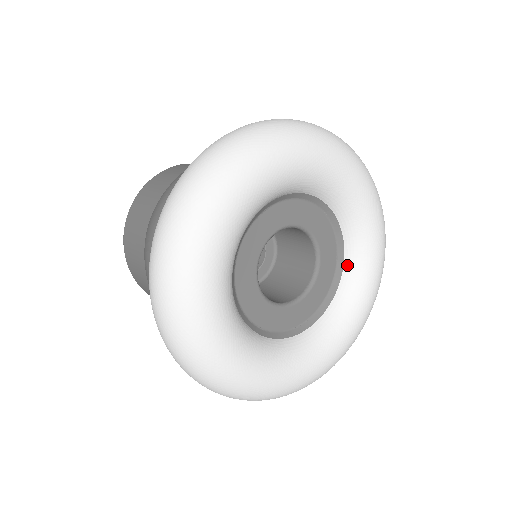
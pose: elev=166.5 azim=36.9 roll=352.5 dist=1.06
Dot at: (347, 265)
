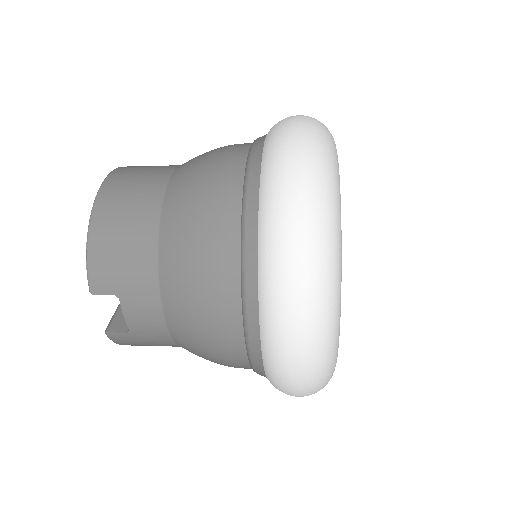
Dot at: occluded
